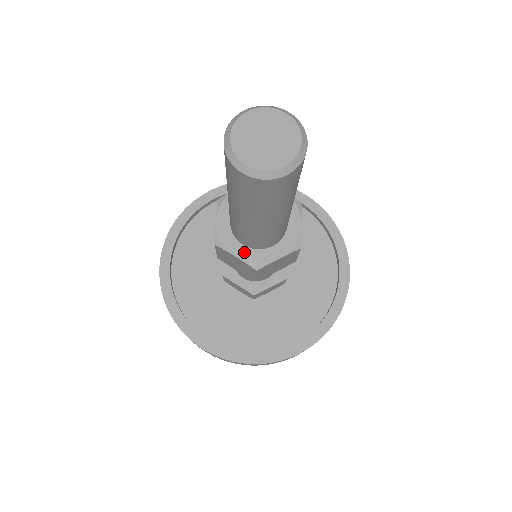
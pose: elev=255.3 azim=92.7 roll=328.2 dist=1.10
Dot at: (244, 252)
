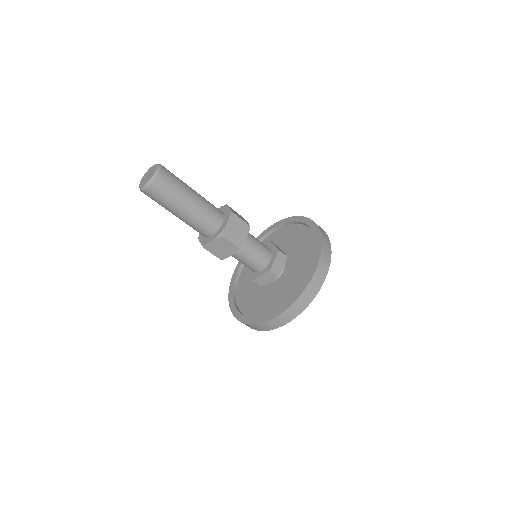
Dot at: (214, 237)
